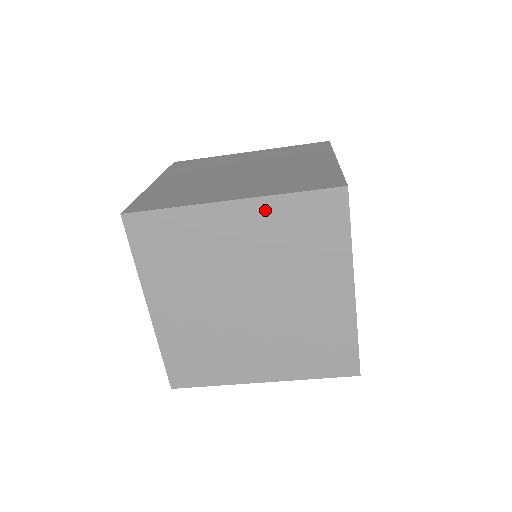
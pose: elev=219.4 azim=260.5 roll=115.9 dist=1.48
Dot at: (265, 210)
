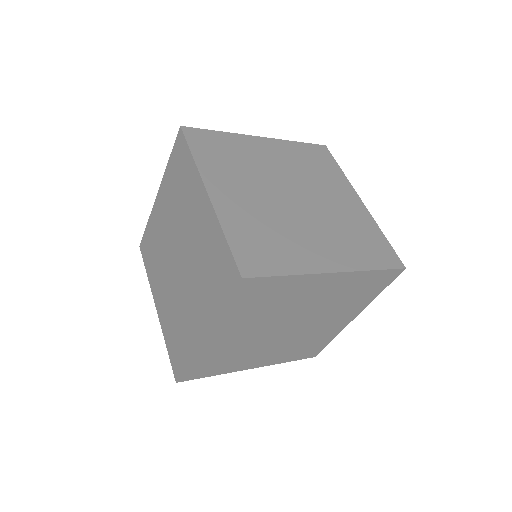
Dot at: (350, 279)
